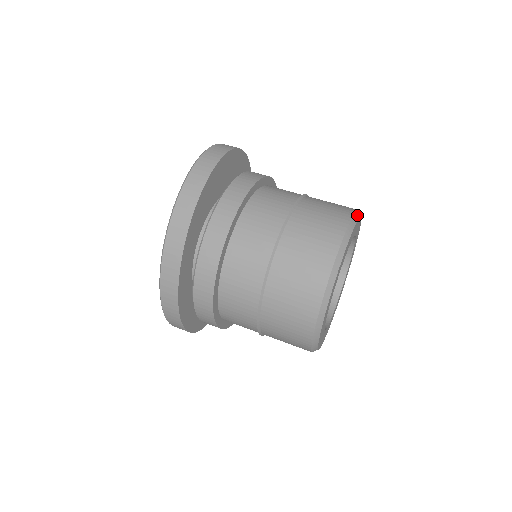
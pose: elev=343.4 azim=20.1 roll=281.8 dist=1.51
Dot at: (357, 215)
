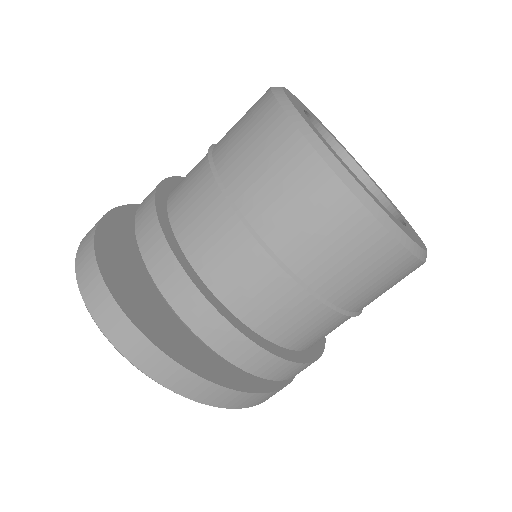
Dot at: (302, 125)
